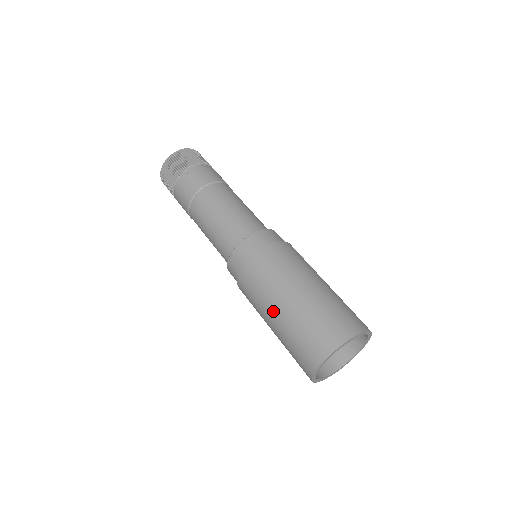
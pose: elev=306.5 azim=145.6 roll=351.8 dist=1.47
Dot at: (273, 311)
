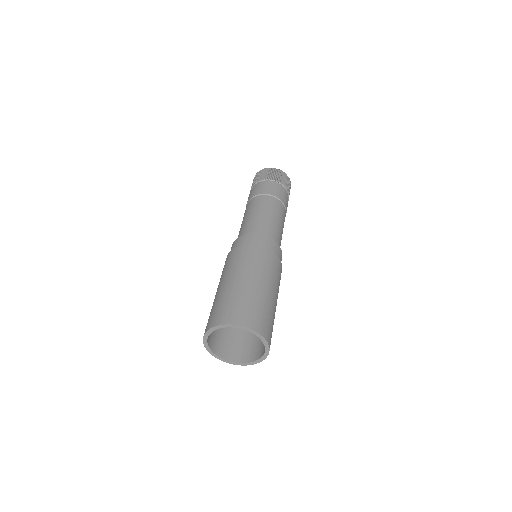
Dot at: (233, 277)
